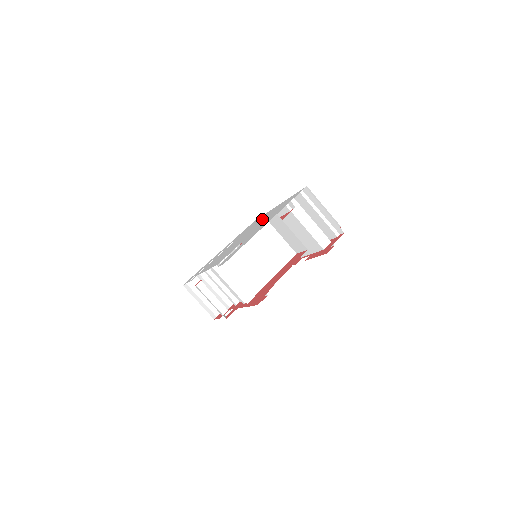
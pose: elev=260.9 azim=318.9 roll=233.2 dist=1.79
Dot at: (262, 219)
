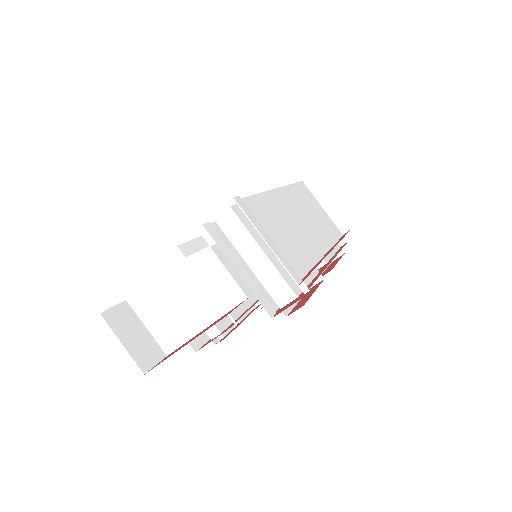
Dot at: occluded
